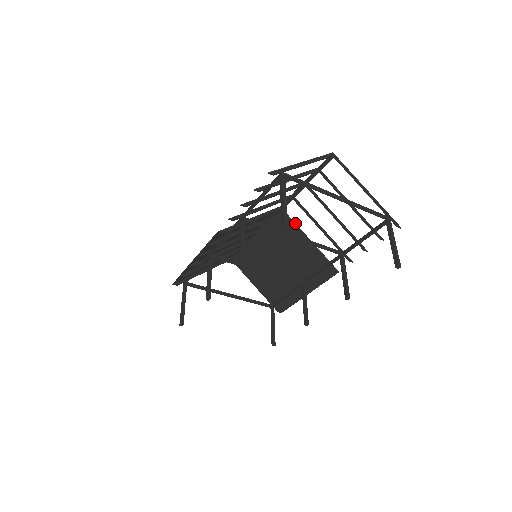
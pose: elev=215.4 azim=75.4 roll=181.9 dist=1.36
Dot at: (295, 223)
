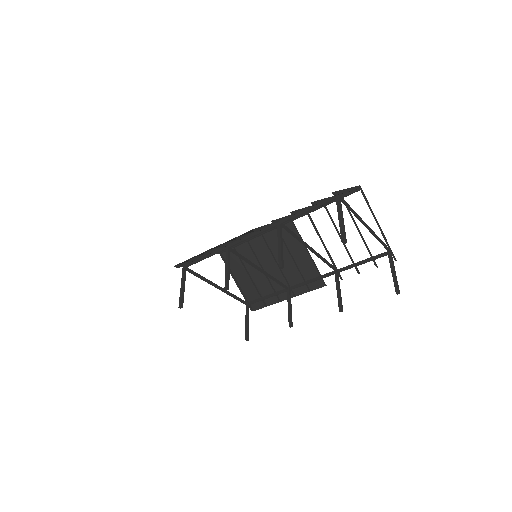
Dot at: (300, 235)
